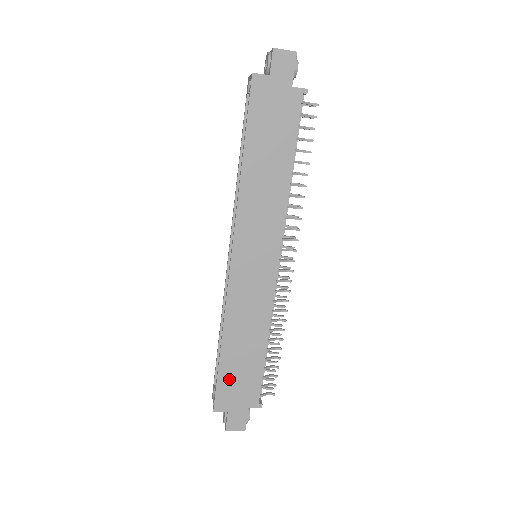
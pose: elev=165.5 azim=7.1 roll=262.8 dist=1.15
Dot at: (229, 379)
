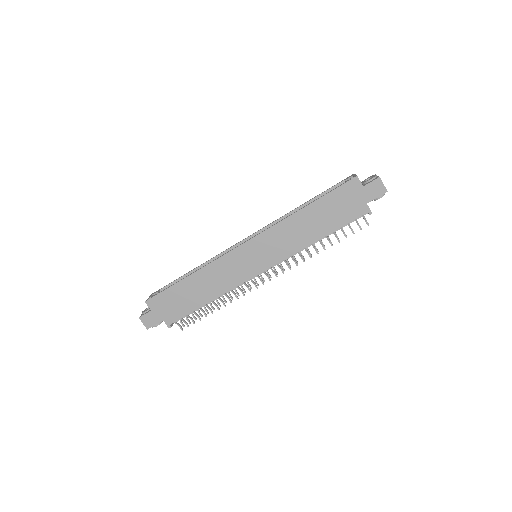
Dot at: (172, 296)
